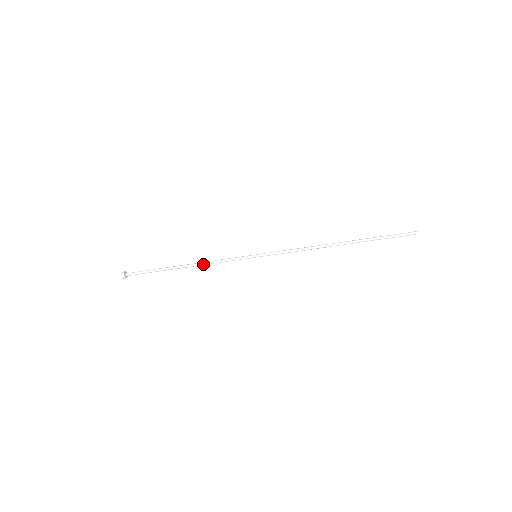
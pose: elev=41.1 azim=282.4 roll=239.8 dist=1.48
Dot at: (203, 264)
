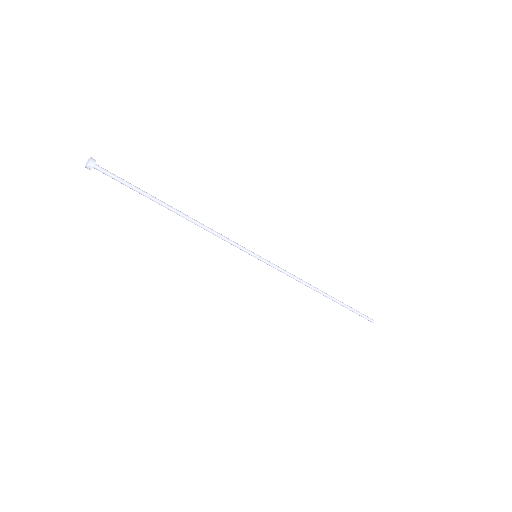
Dot at: occluded
